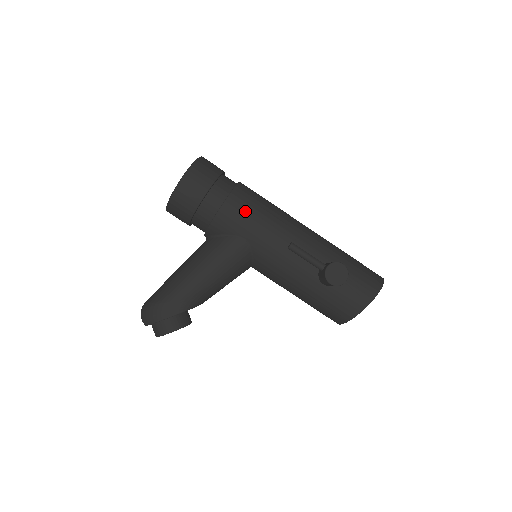
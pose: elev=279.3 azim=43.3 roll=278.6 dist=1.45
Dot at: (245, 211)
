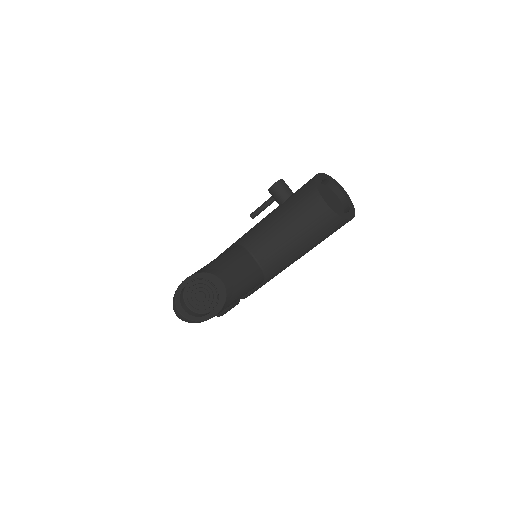
Dot at: occluded
